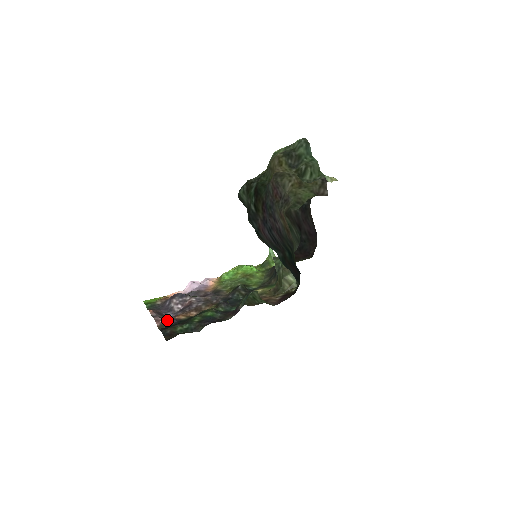
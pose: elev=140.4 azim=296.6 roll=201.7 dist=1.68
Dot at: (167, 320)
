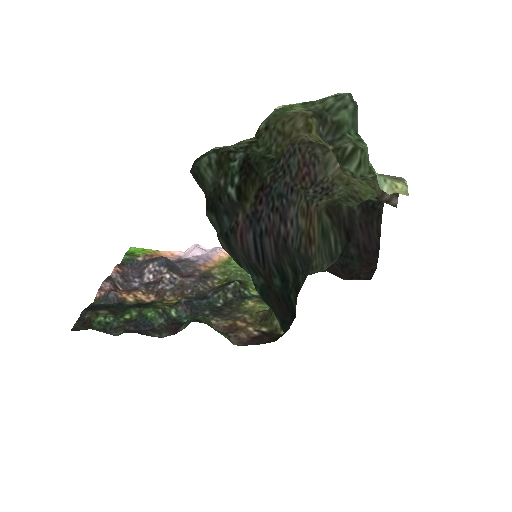
Dot at: (108, 295)
